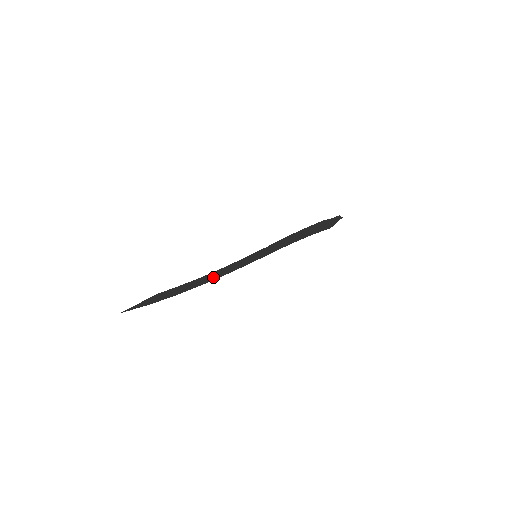
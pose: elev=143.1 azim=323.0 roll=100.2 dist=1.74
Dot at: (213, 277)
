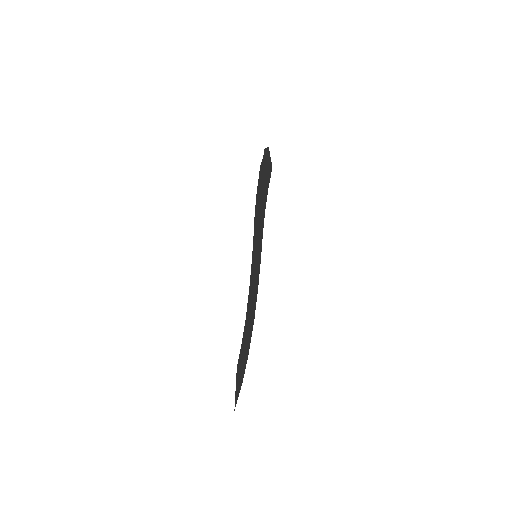
Dot at: (252, 310)
